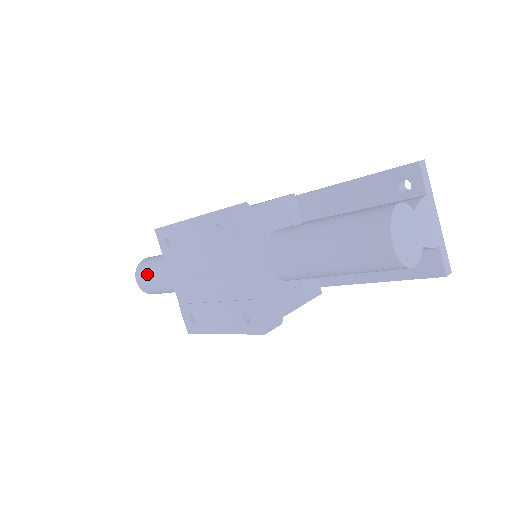
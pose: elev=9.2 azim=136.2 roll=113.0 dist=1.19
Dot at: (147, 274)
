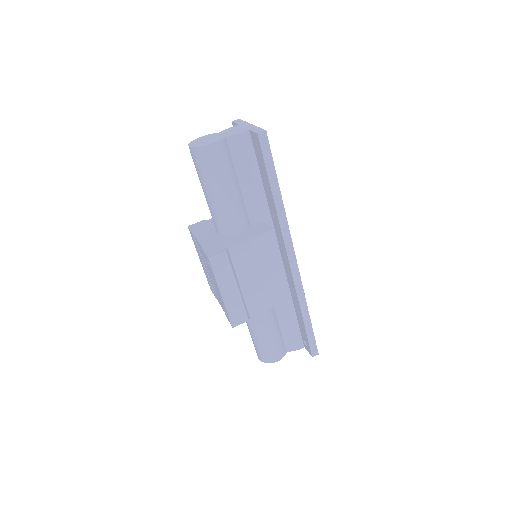
Dot at: occluded
